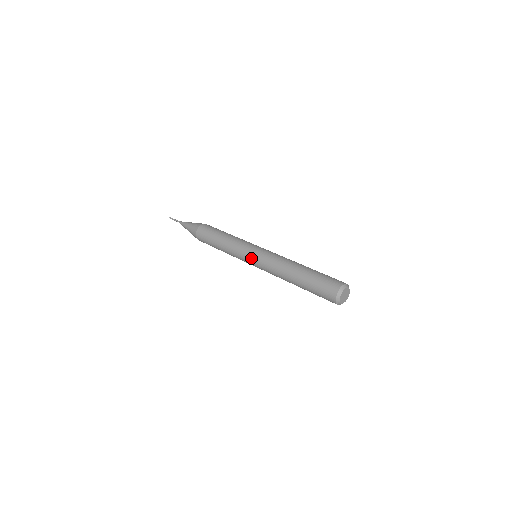
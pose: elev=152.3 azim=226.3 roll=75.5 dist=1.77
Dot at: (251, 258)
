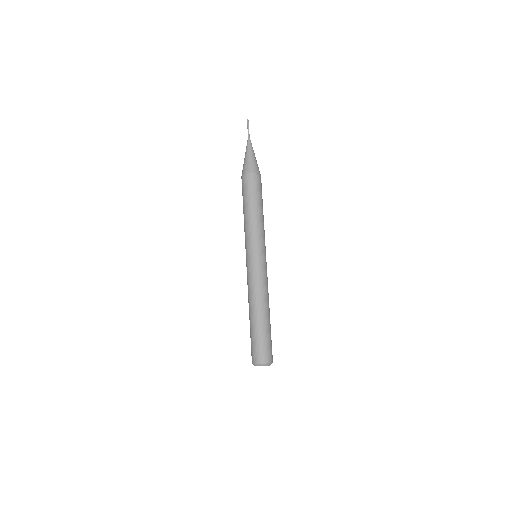
Dot at: occluded
